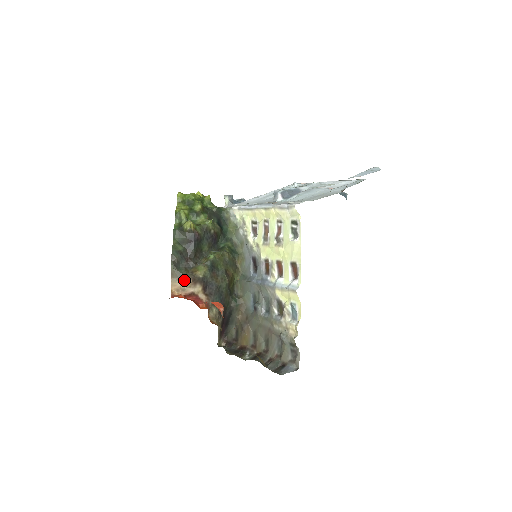
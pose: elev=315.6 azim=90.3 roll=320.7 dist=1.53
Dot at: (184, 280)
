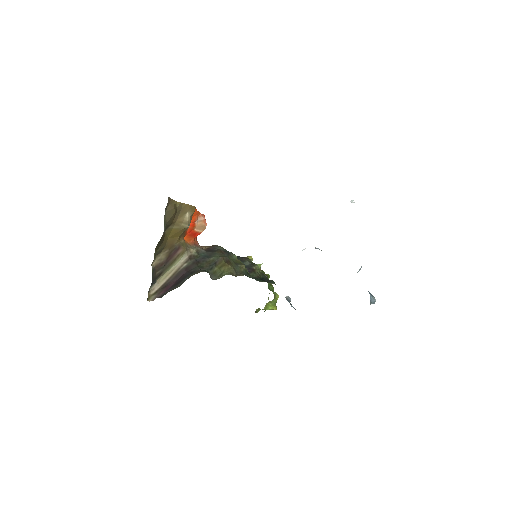
Dot at: occluded
